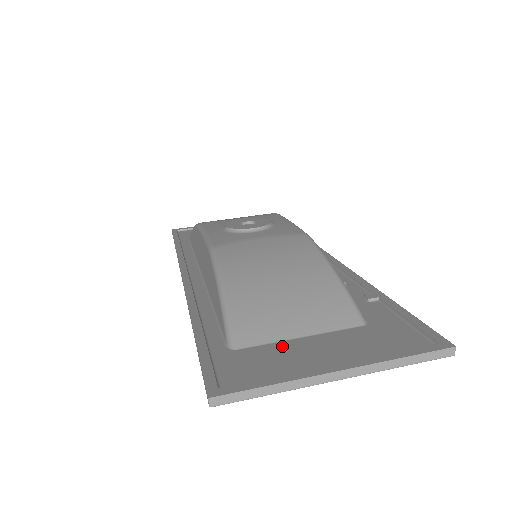
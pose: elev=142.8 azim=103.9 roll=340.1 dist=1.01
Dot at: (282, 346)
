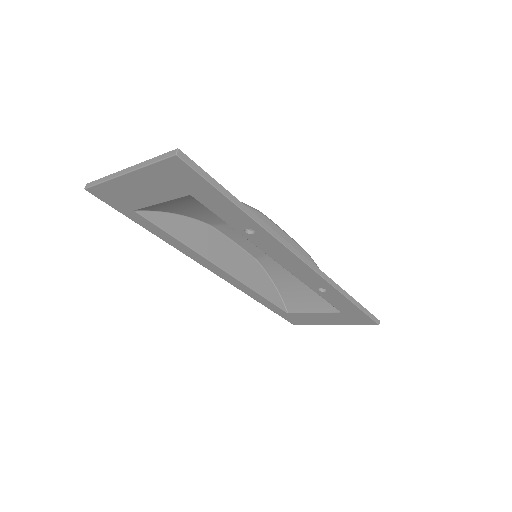
Dot at: occluded
